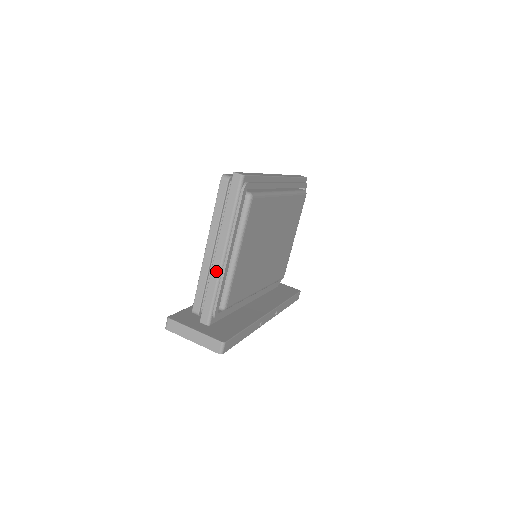
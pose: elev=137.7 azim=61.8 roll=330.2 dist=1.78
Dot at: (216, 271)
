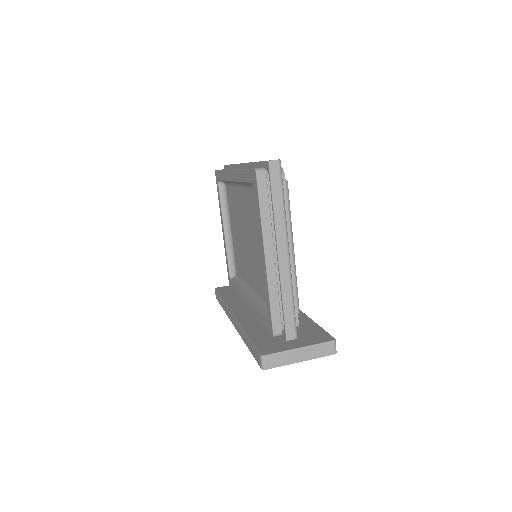
Dot at: (286, 276)
